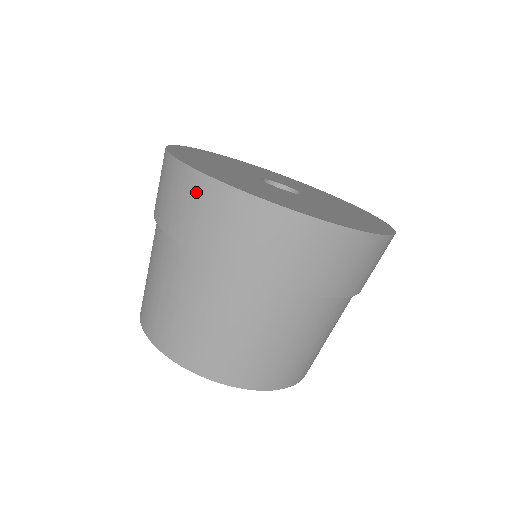
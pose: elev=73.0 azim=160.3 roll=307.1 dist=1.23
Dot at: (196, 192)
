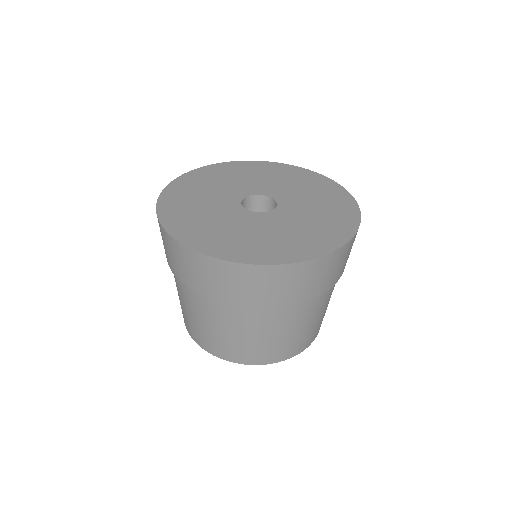
Dot at: (219, 271)
